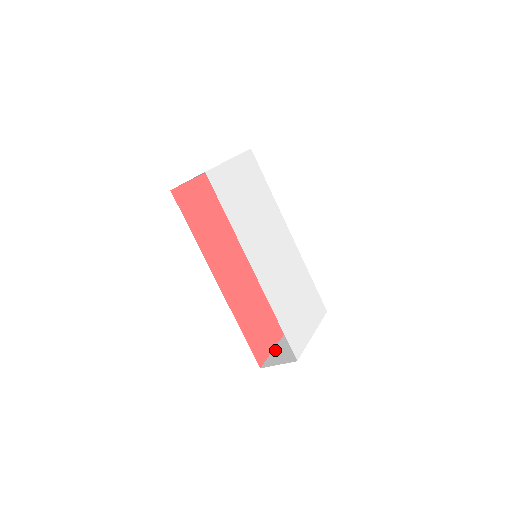
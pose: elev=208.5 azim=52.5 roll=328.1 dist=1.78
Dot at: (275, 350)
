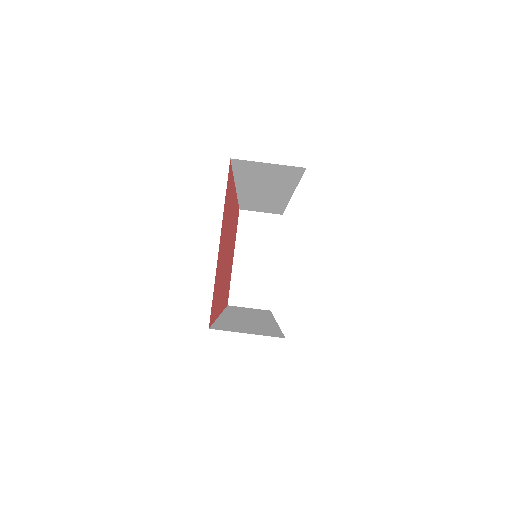
Dot at: occluded
